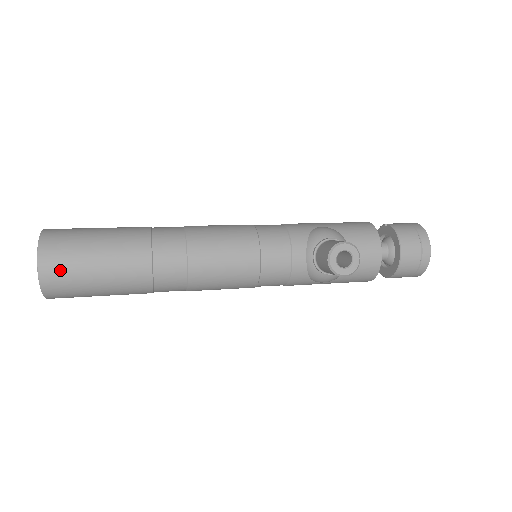
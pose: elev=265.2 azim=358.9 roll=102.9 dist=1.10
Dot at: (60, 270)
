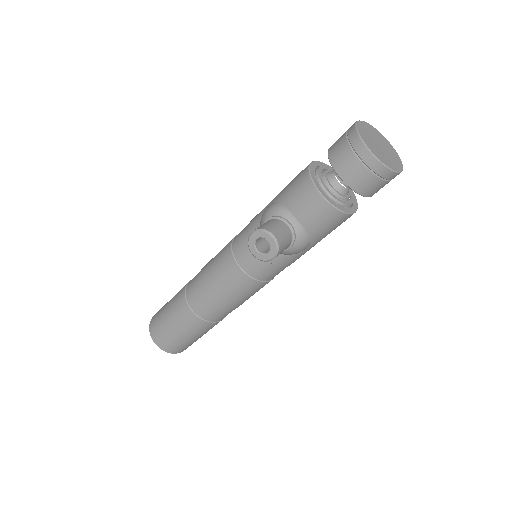
Dot at: (163, 340)
